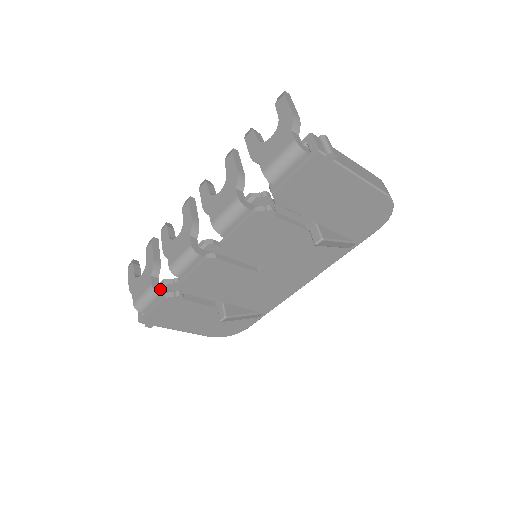
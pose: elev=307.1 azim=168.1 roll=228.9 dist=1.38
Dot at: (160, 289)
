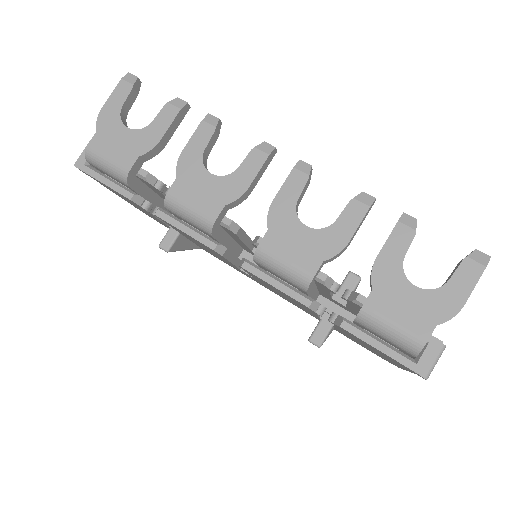
Dot at: (134, 179)
